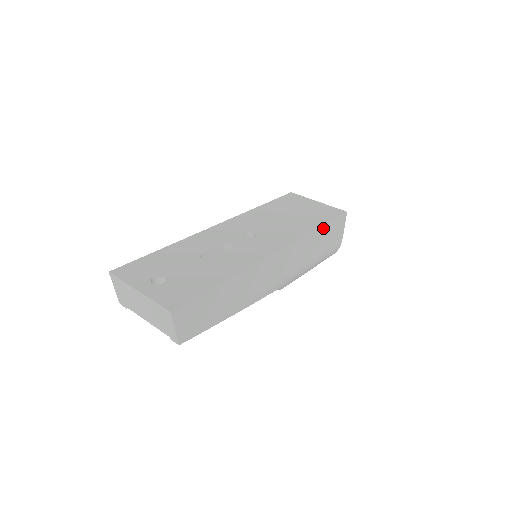
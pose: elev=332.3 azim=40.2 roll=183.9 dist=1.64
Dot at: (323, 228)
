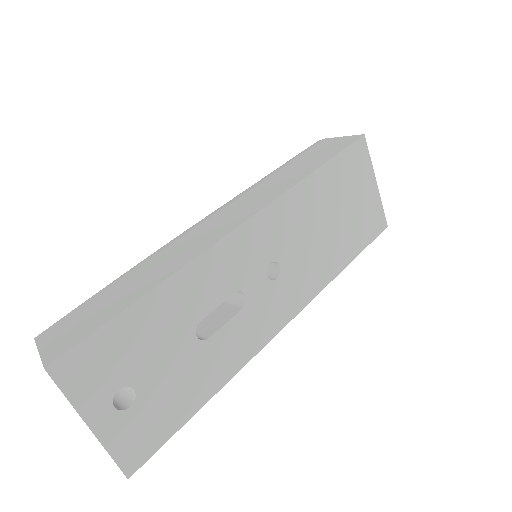
Dot at: occluded
